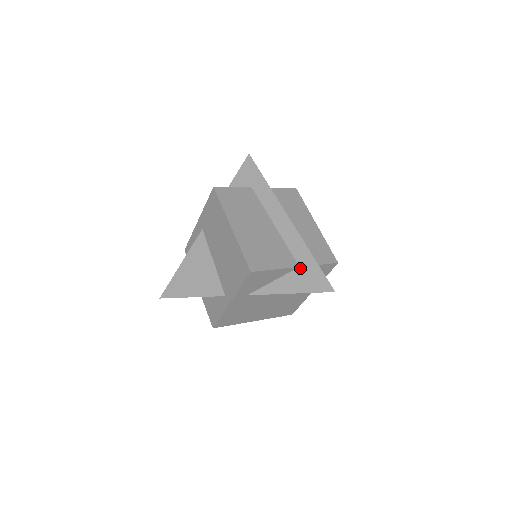
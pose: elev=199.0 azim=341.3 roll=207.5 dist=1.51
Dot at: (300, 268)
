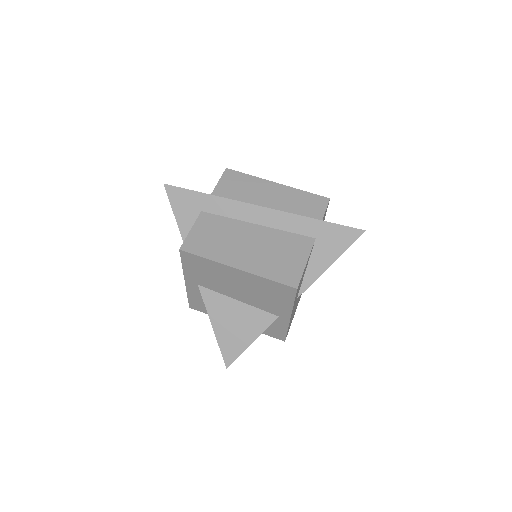
Dot at: (317, 239)
